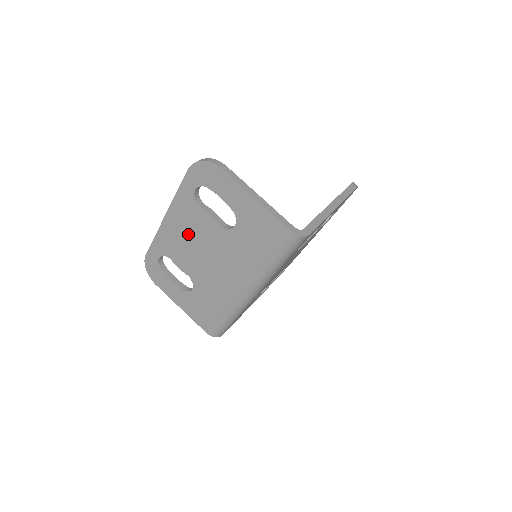
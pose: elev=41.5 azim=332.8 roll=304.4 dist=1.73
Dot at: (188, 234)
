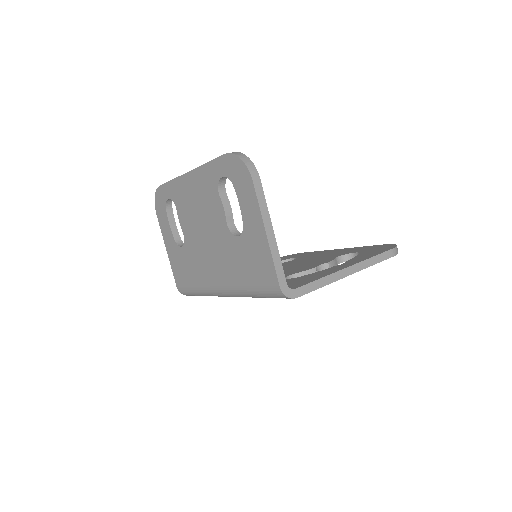
Dot at: (199, 204)
